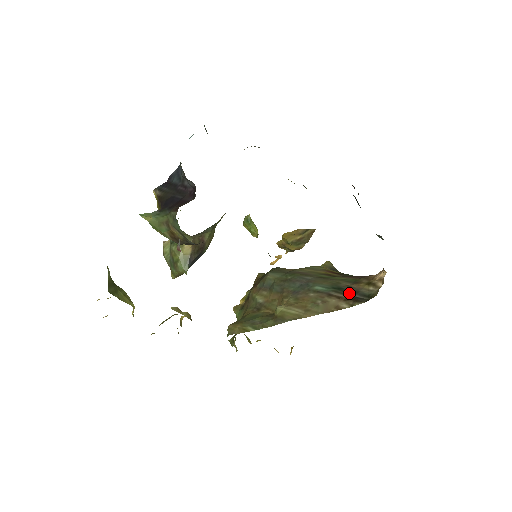
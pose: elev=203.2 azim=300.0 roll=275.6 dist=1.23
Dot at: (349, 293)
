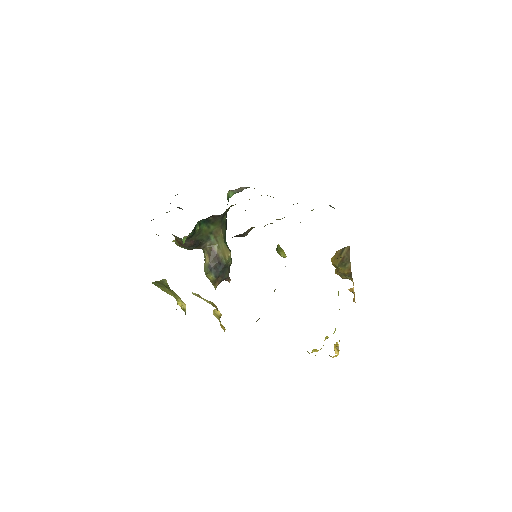
Dot at: occluded
